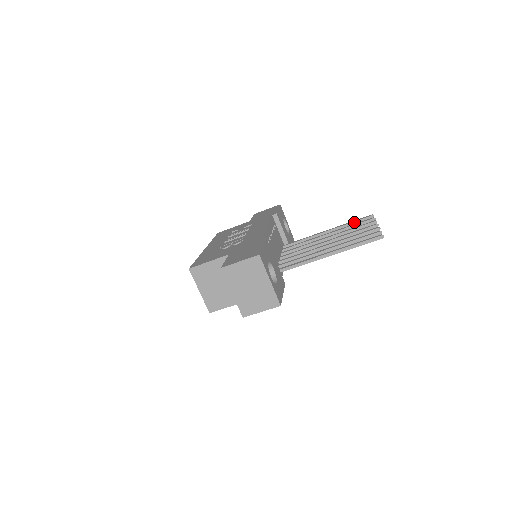
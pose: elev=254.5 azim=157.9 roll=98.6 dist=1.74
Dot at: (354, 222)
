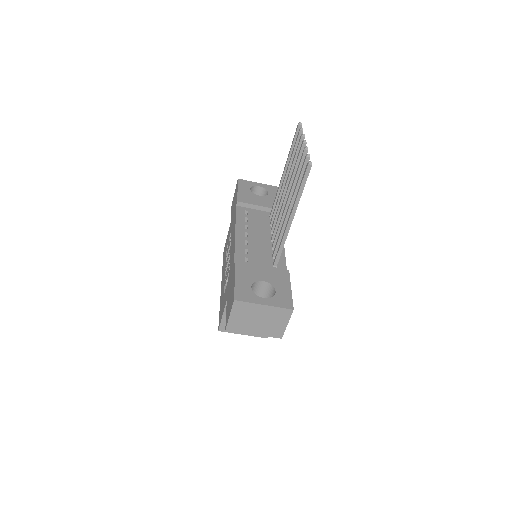
Dot at: (293, 145)
